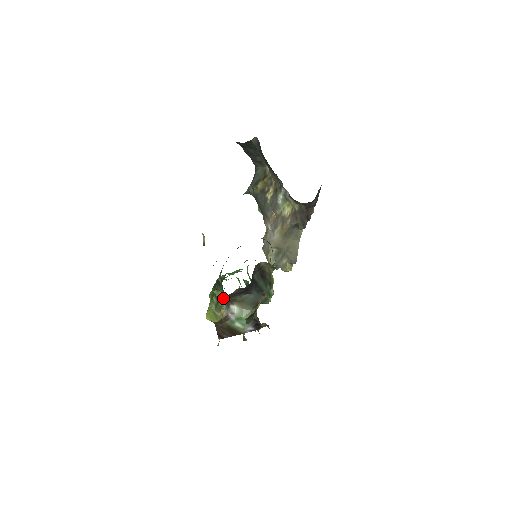
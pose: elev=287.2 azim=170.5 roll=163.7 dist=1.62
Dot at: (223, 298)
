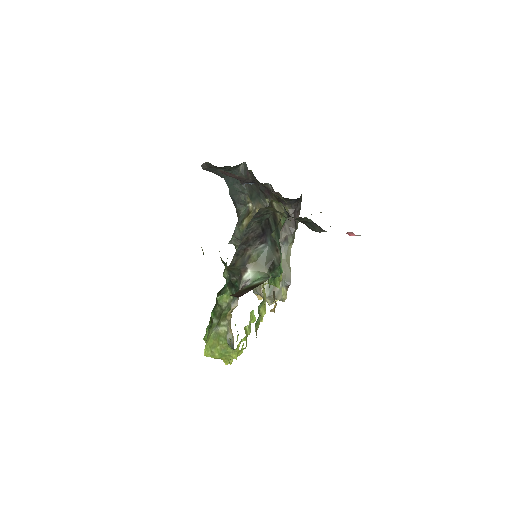
Dot at: occluded
